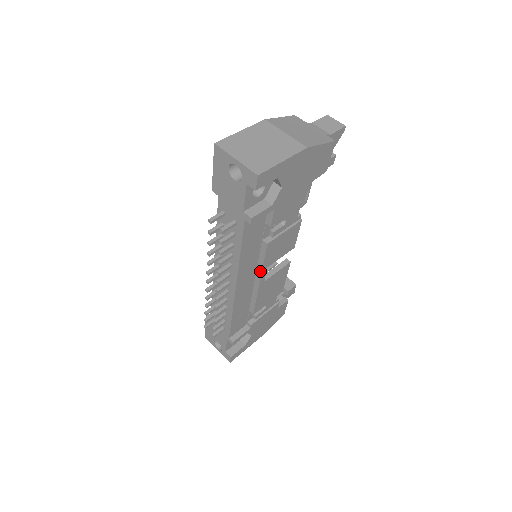
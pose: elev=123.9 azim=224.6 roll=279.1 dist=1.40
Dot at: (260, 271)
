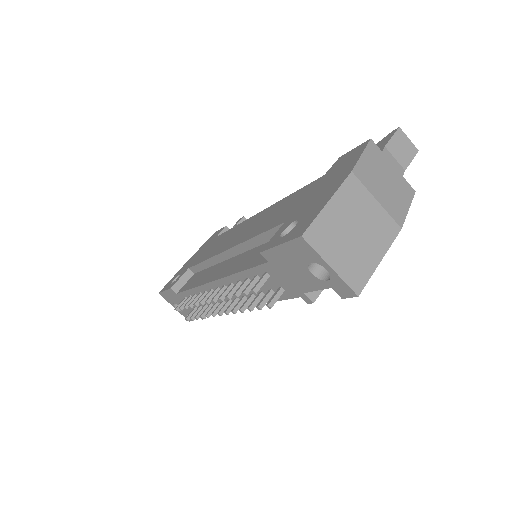
Dot at: occluded
